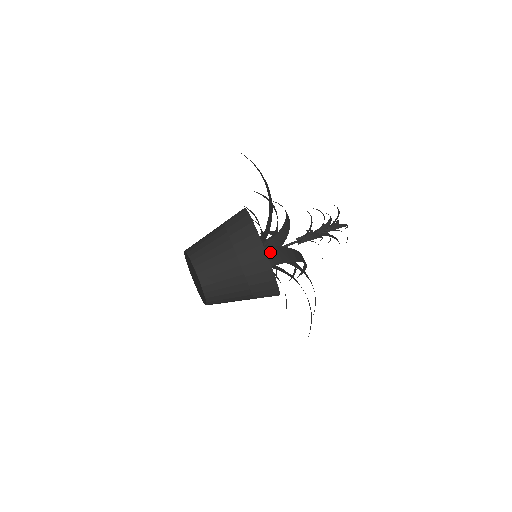
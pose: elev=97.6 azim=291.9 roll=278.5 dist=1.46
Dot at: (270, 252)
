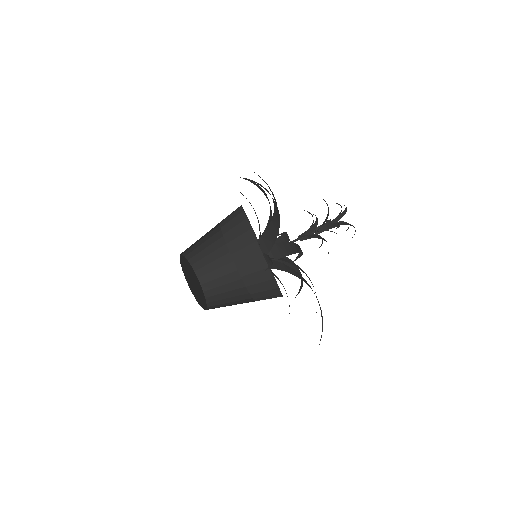
Dot at: (274, 263)
